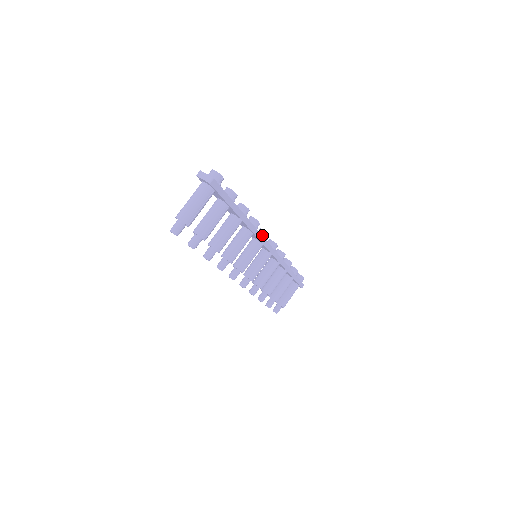
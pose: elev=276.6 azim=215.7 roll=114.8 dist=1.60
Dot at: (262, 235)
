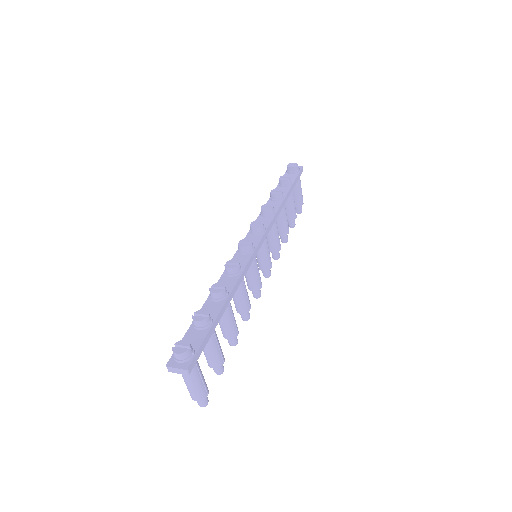
Dot at: (247, 253)
